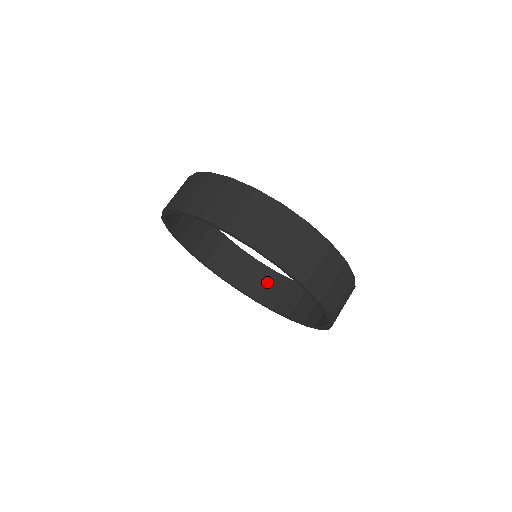
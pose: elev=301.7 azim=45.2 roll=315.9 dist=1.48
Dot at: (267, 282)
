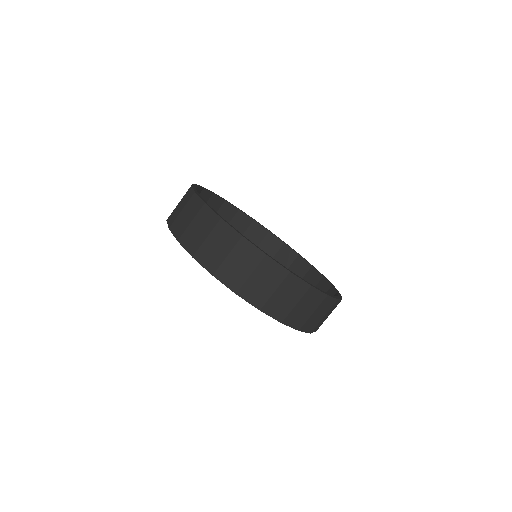
Dot at: (231, 220)
